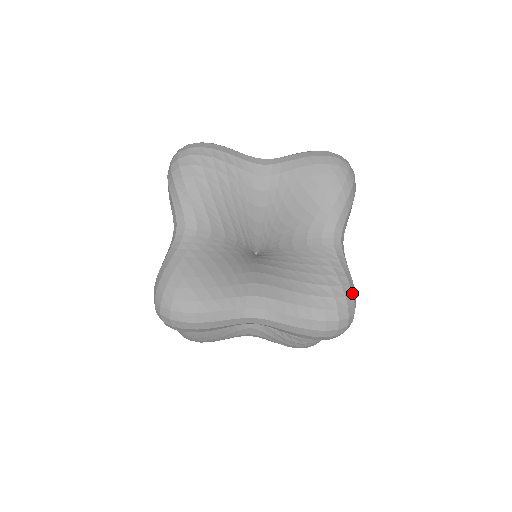
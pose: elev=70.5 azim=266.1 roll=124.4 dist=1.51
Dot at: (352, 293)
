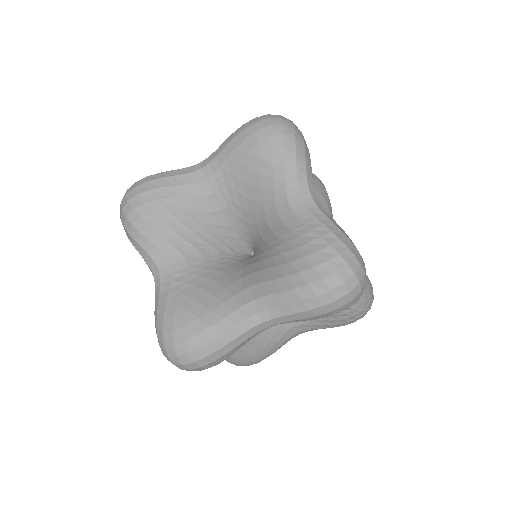
Dot at: (346, 246)
